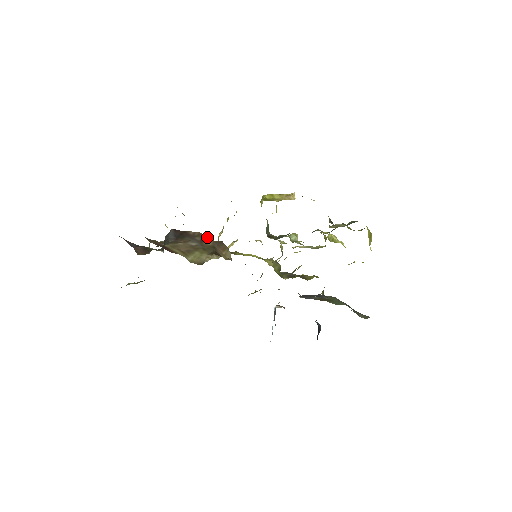
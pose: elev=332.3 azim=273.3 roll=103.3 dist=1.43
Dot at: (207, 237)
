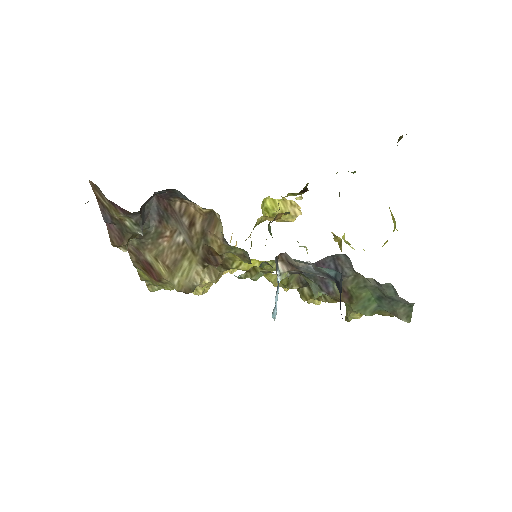
Dot at: (196, 214)
